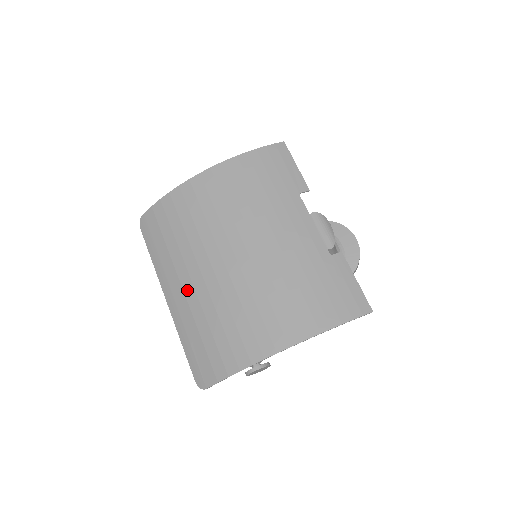
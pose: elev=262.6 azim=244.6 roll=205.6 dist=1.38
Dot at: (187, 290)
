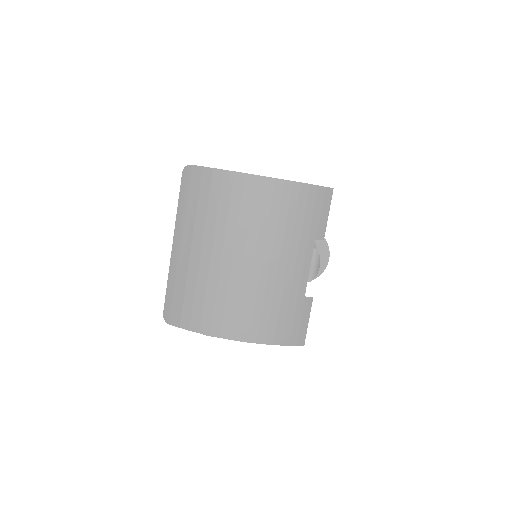
Dot at: (194, 254)
